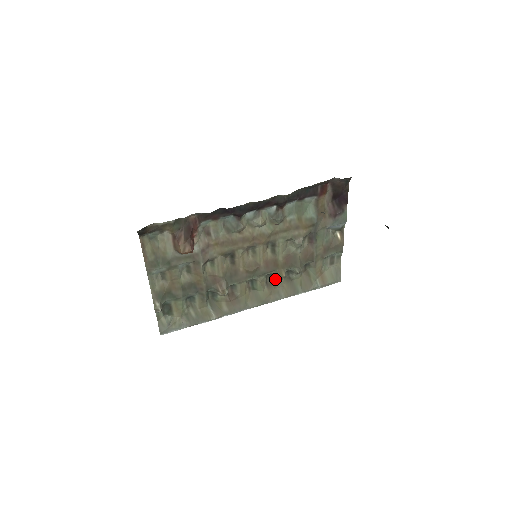
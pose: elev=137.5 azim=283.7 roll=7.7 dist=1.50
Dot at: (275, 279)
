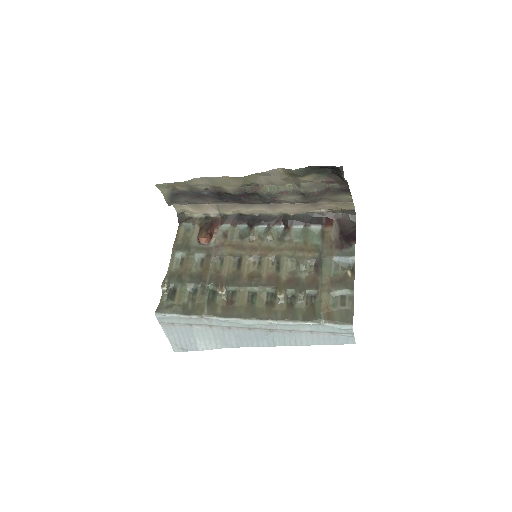
Dot at: (275, 299)
